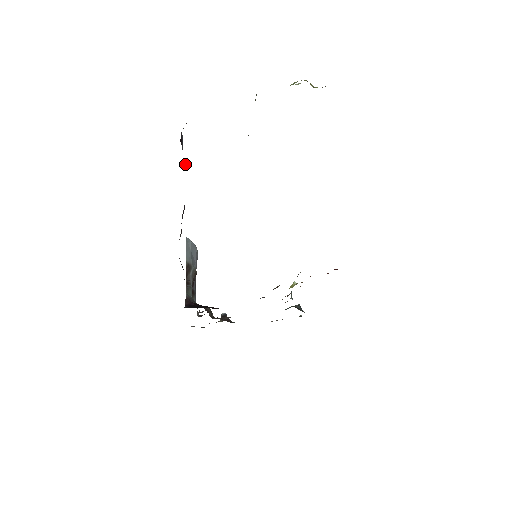
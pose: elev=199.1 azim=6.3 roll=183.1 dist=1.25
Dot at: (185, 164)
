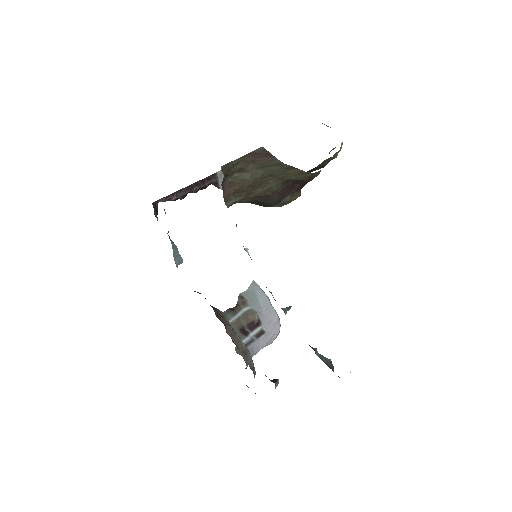
Dot at: (215, 178)
